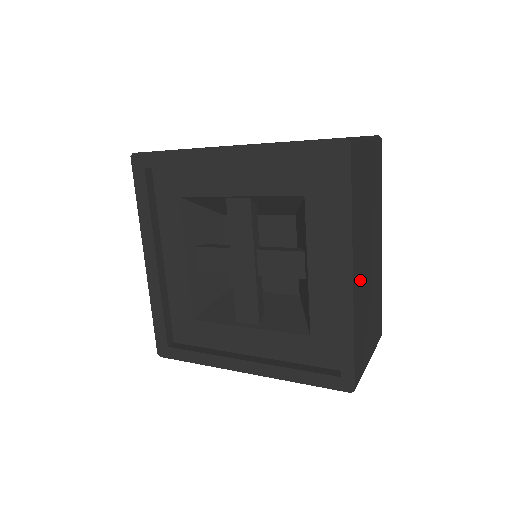
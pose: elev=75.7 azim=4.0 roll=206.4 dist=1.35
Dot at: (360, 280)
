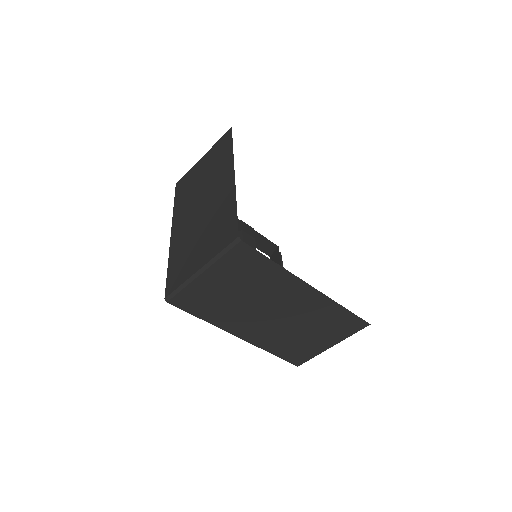
Dot at: (260, 332)
